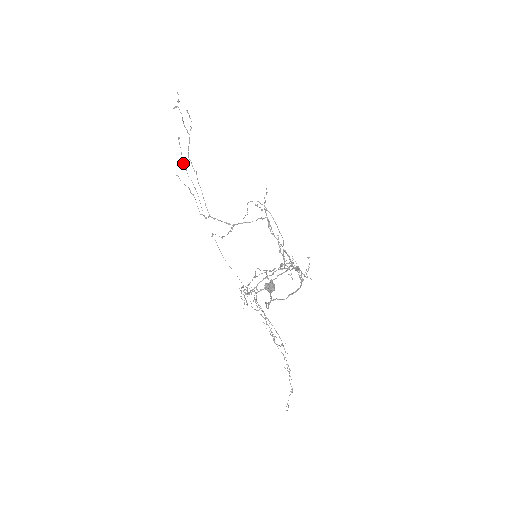
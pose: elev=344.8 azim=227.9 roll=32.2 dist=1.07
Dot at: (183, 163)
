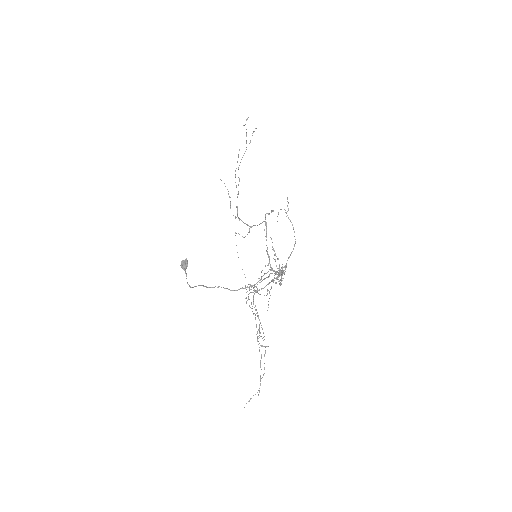
Dot at: (235, 171)
